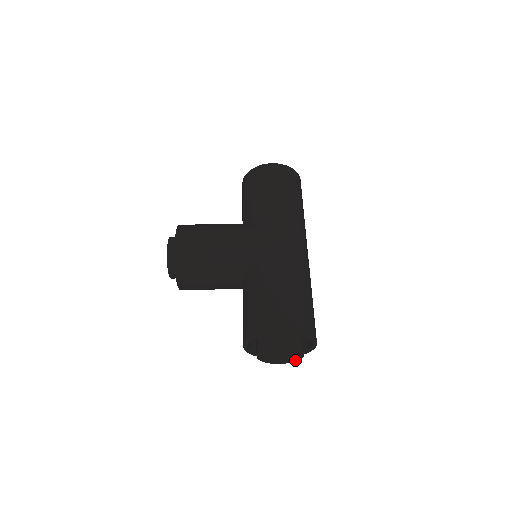
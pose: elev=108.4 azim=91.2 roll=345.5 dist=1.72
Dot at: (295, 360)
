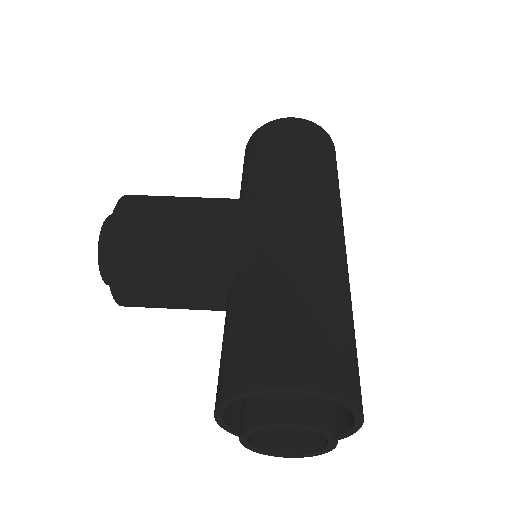
Dot at: (317, 452)
